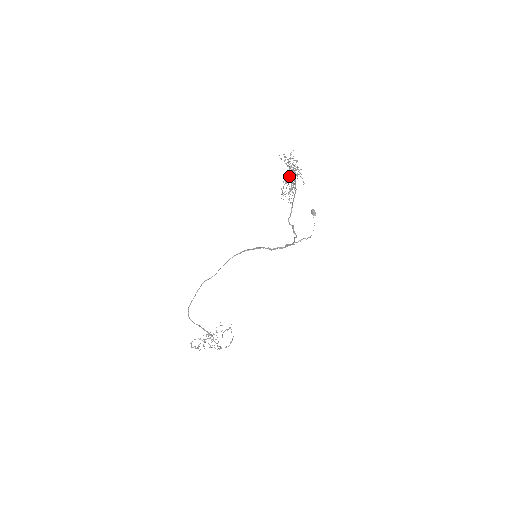
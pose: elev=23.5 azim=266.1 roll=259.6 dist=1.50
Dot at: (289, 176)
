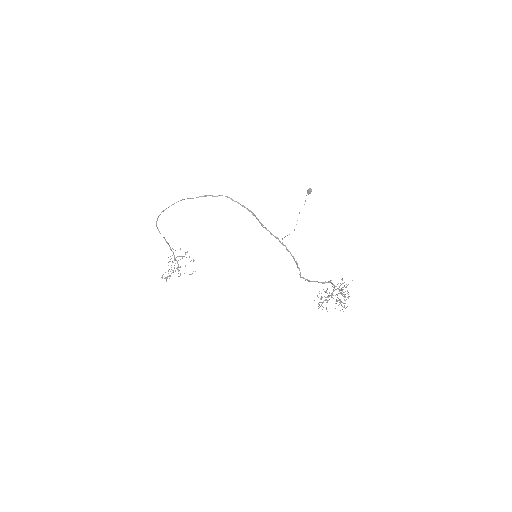
Dot at: occluded
